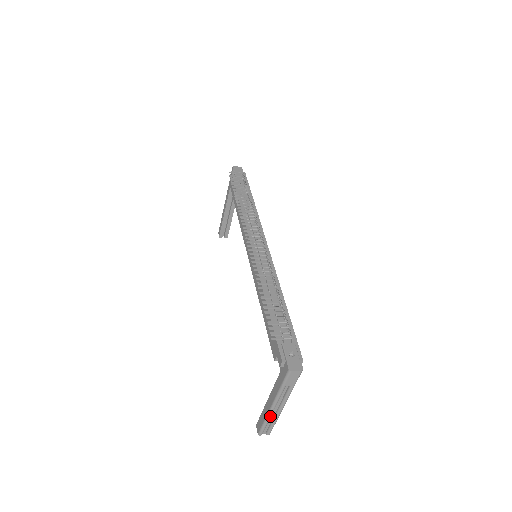
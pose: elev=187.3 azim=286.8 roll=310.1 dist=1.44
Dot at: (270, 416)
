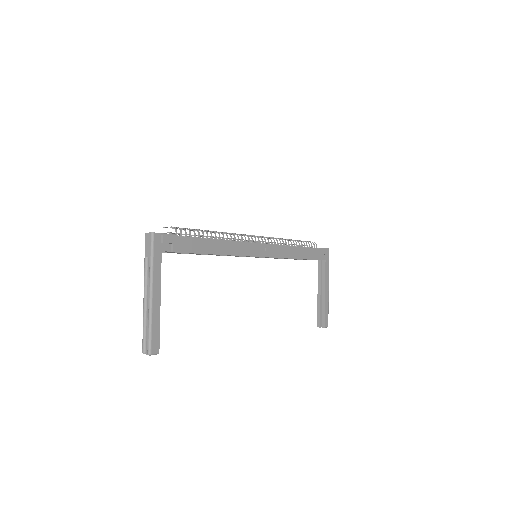
Dot at: (144, 312)
